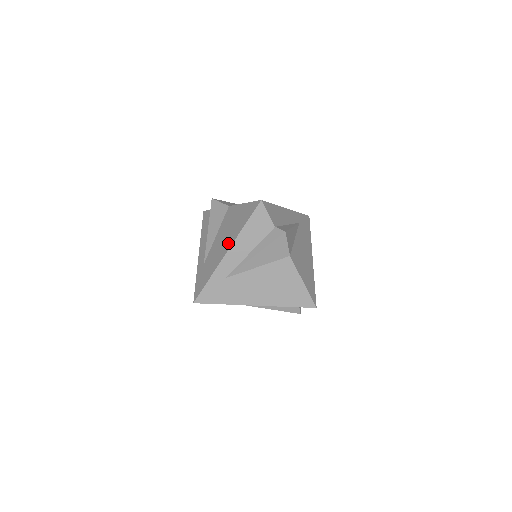
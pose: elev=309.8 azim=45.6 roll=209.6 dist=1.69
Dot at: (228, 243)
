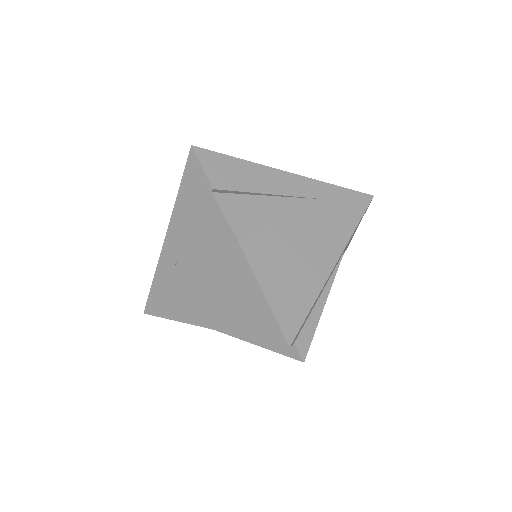
Dot at: (214, 318)
